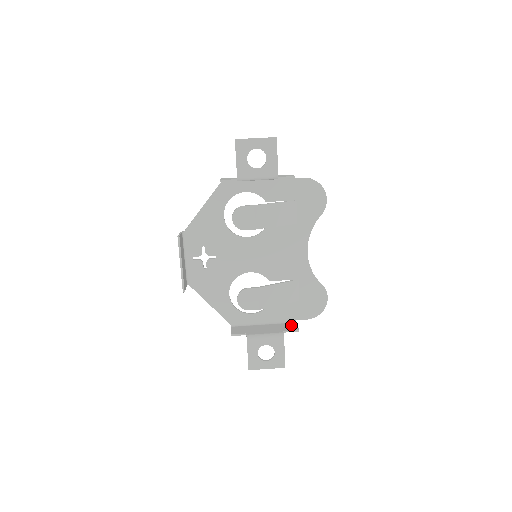
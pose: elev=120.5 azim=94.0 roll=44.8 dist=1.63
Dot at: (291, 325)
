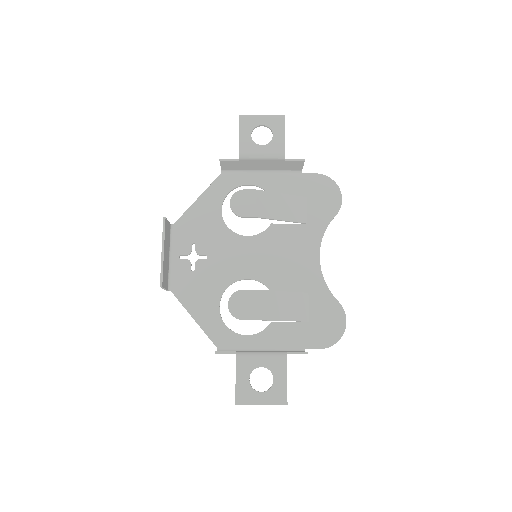
Dot at: occluded
